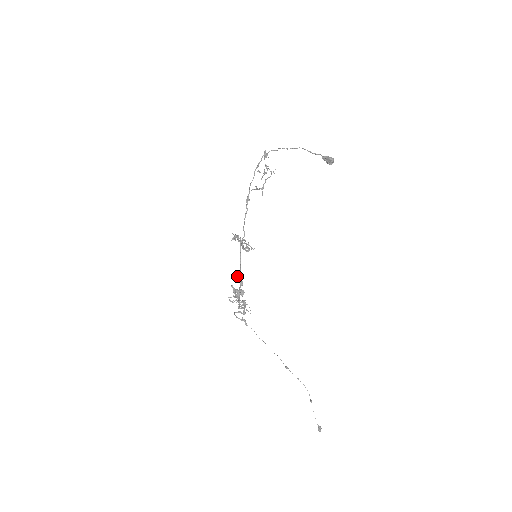
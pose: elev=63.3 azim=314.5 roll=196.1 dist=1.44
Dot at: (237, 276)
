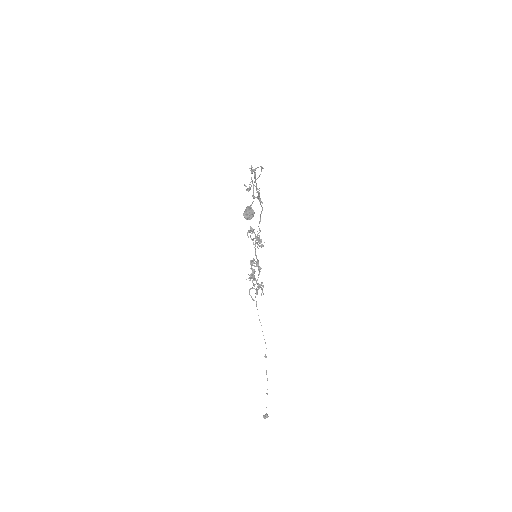
Dot at: (251, 262)
